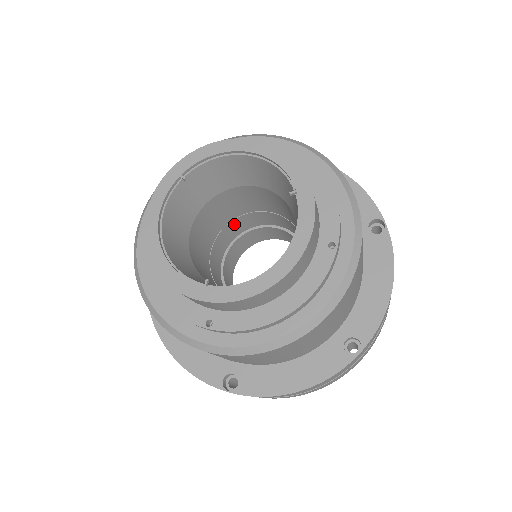
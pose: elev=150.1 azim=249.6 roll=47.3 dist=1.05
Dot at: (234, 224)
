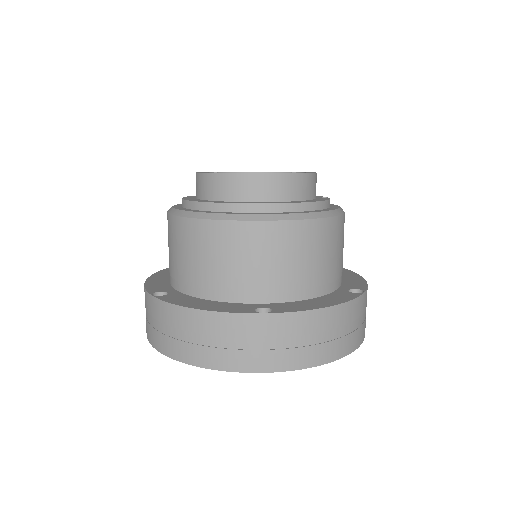
Dot at: occluded
